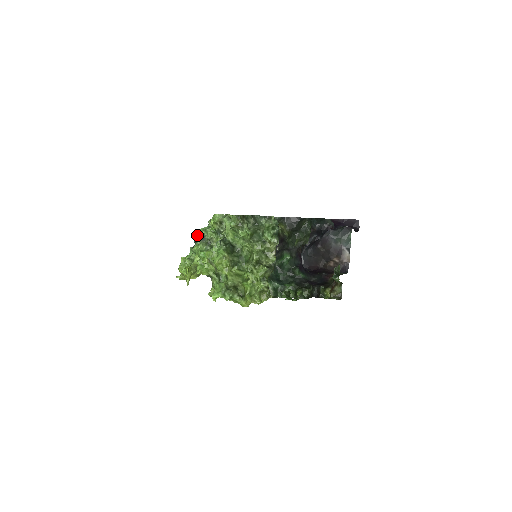
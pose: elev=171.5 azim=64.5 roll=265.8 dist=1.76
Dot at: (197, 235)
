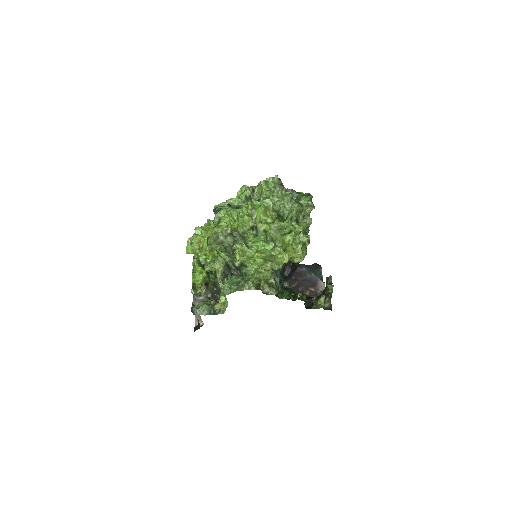
Dot at: (218, 206)
